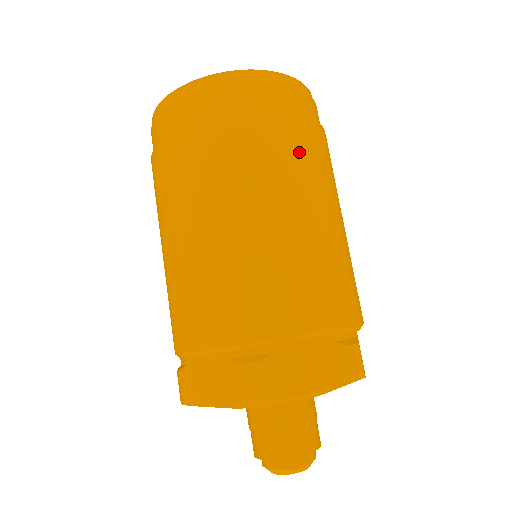
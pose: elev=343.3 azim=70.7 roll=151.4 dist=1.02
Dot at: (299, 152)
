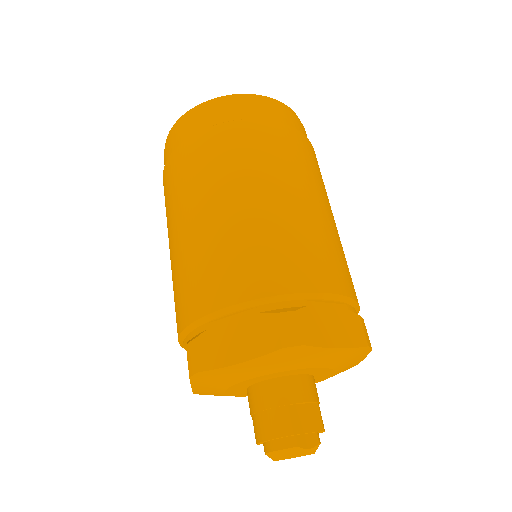
Dot at: (310, 162)
